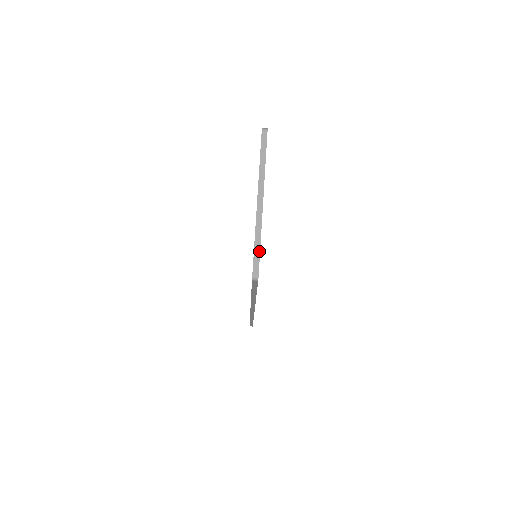
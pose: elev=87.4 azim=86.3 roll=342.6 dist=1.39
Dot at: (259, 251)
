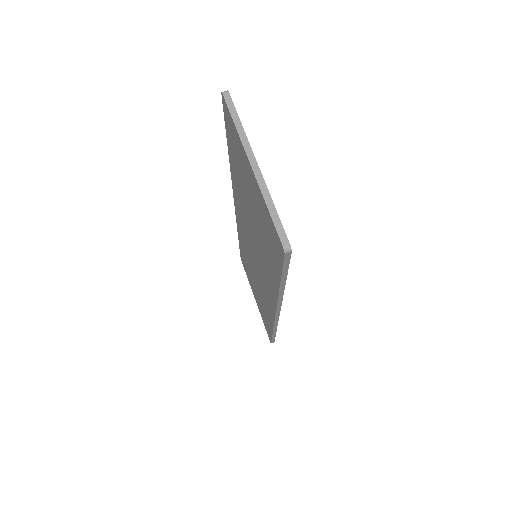
Dot at: (278, 218)
